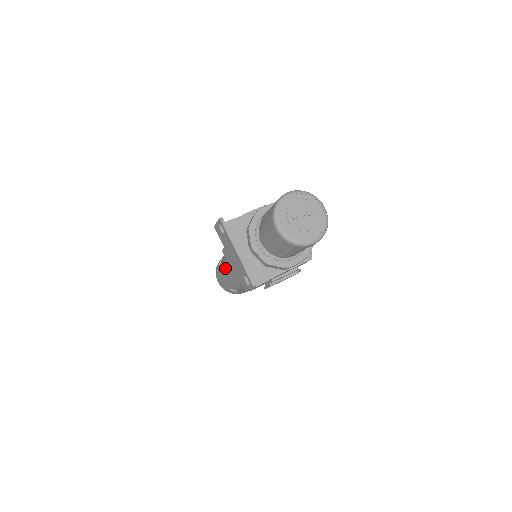
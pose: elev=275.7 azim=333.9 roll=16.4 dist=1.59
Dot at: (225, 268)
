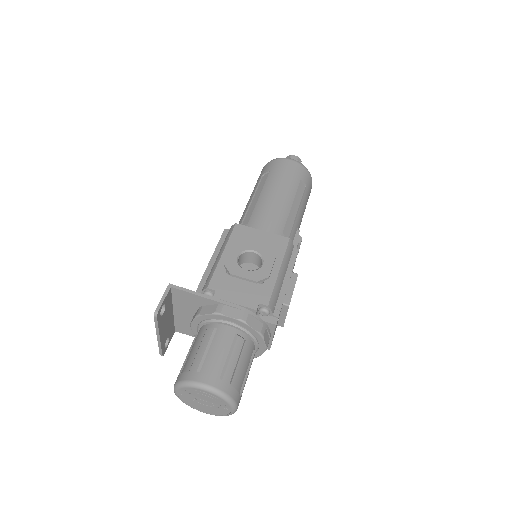
Dot at: (244, 210)
